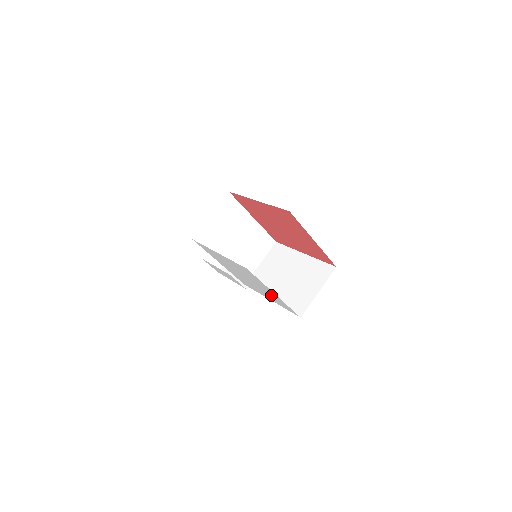
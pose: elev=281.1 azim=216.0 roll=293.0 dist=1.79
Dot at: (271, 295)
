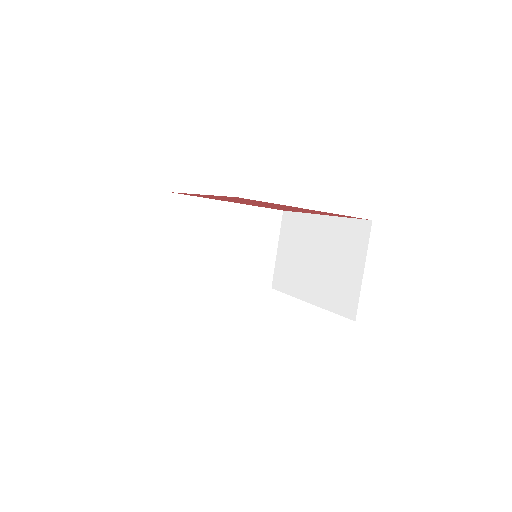
Dot at: occluded
